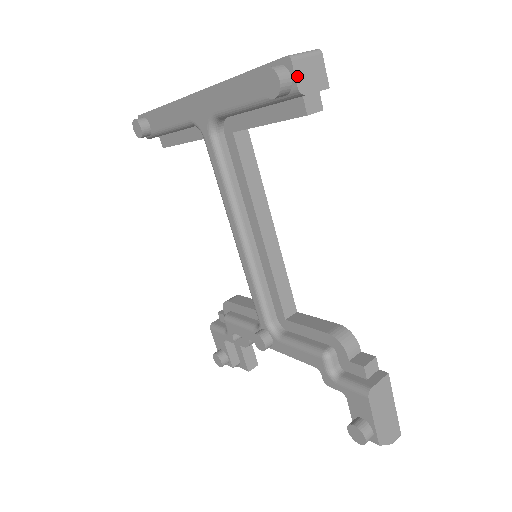
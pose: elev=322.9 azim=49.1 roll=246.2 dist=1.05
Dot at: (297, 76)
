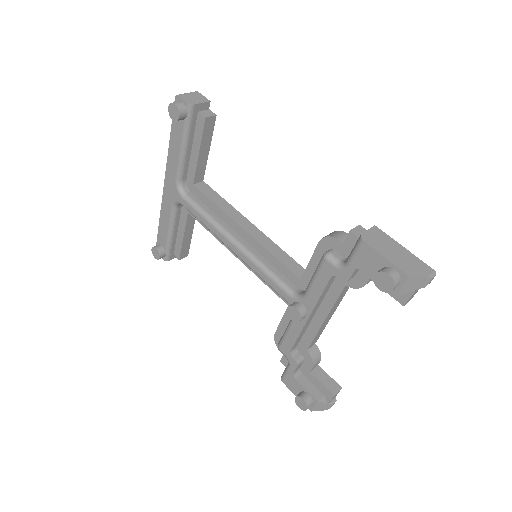
Dot at: (184, 99)
